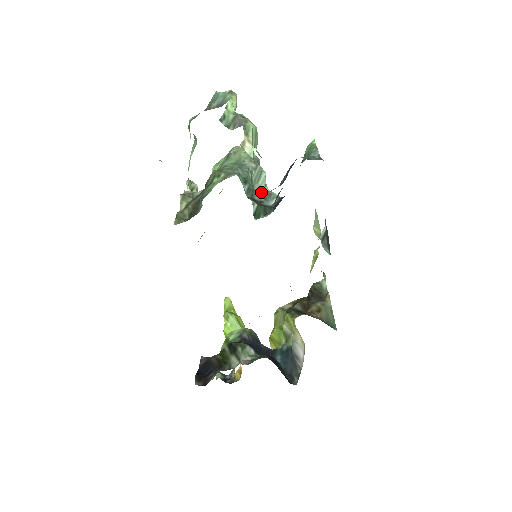
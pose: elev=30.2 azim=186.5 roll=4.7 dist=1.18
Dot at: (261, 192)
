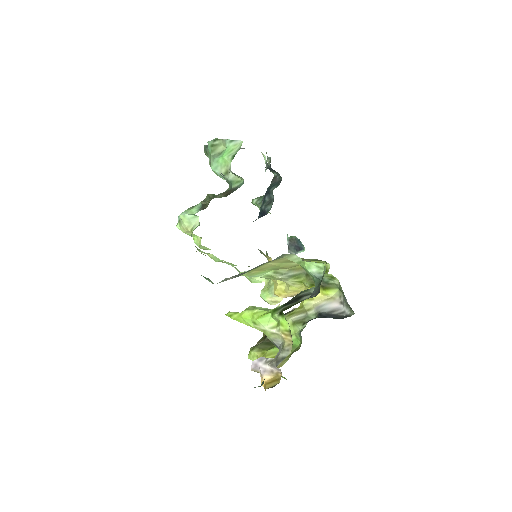
Dot at: occluded
